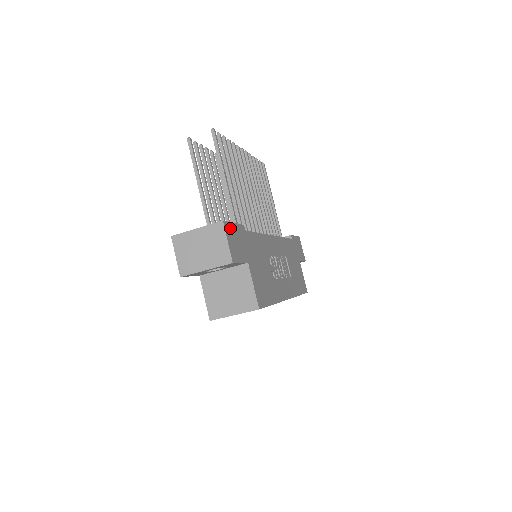
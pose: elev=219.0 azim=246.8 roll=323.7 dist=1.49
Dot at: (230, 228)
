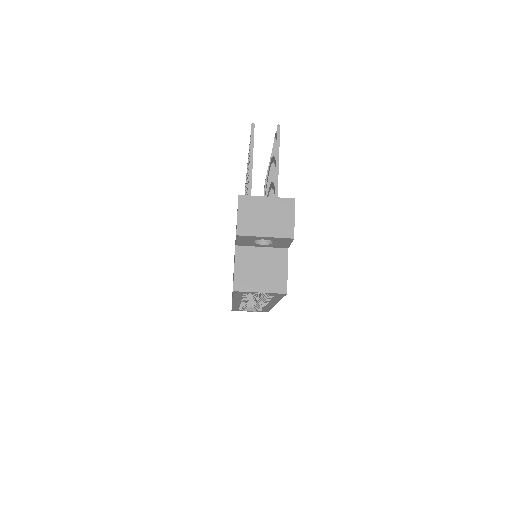
Dot at: occluded
